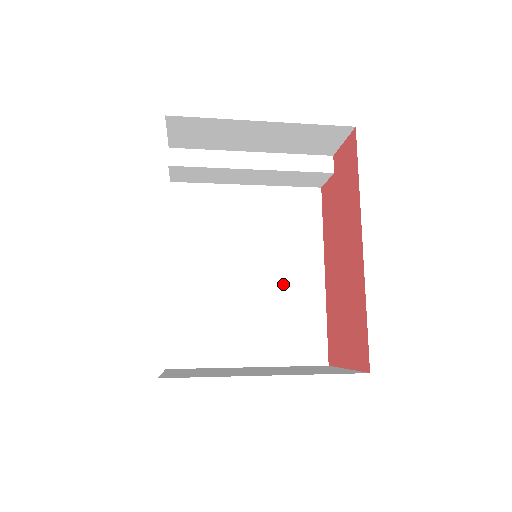
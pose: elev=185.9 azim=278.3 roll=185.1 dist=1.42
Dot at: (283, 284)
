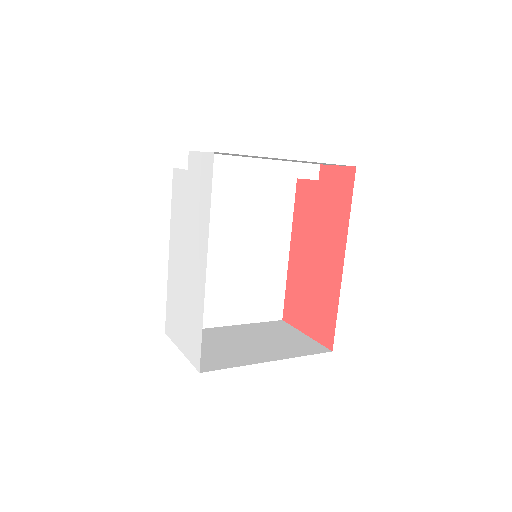
Dot at: (259, 261)
